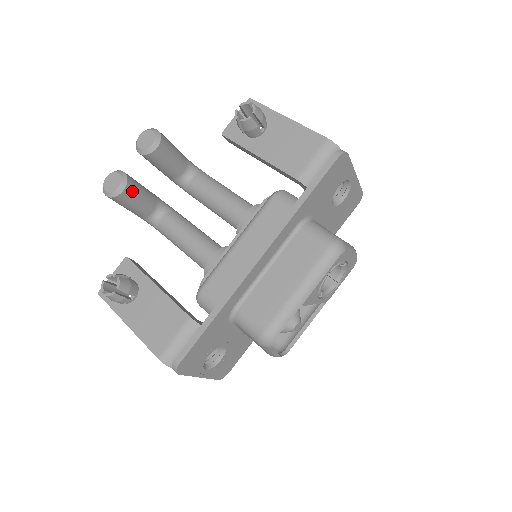
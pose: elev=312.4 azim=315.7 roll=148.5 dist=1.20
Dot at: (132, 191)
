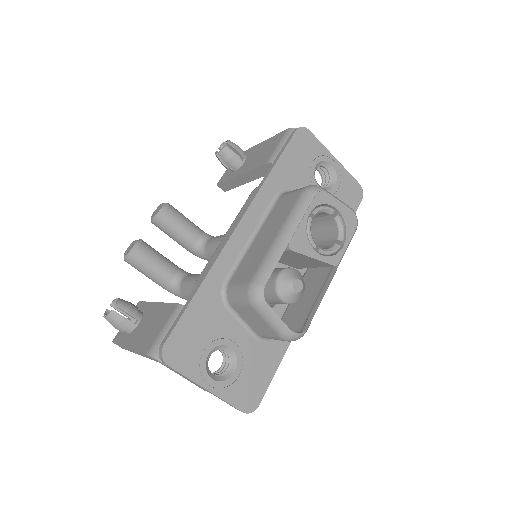
Dot at: (147, 251)
